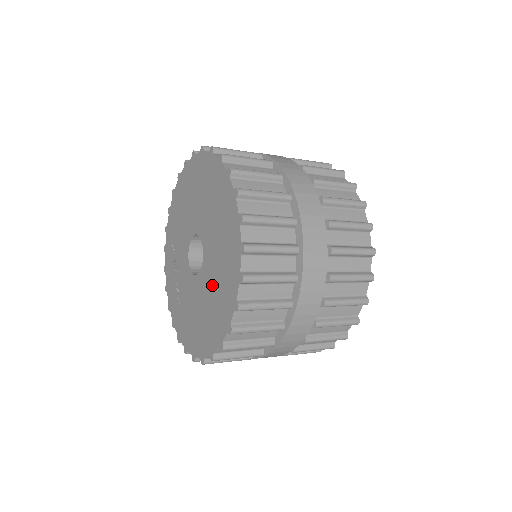
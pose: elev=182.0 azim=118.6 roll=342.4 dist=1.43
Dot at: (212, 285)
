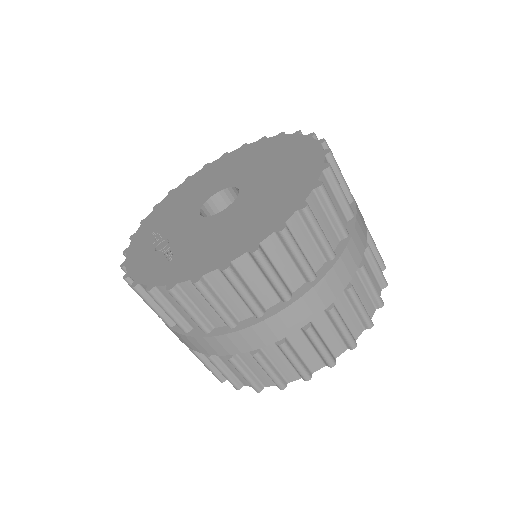
Dot at: (266, 190)
